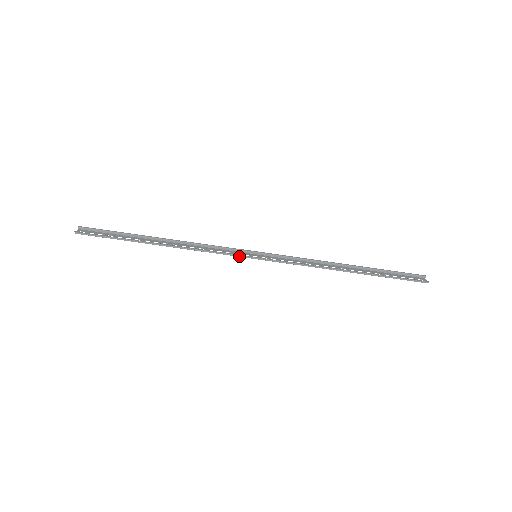
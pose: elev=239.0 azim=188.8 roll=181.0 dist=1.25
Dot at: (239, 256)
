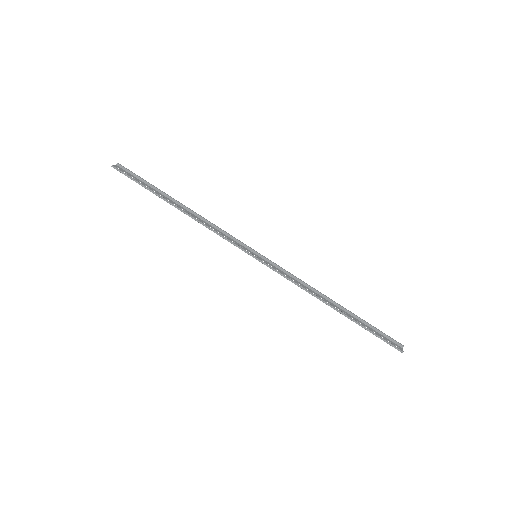
Dot at: (241, 249)
